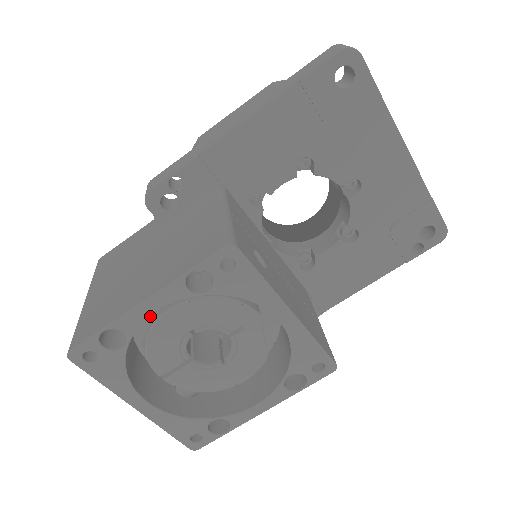
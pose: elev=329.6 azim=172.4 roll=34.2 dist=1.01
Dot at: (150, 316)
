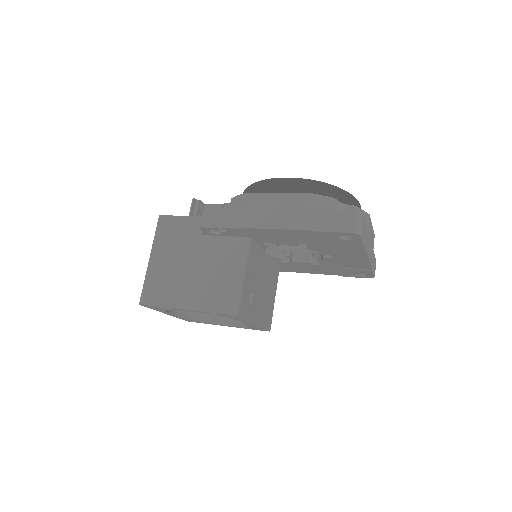
Dot at: occluded
